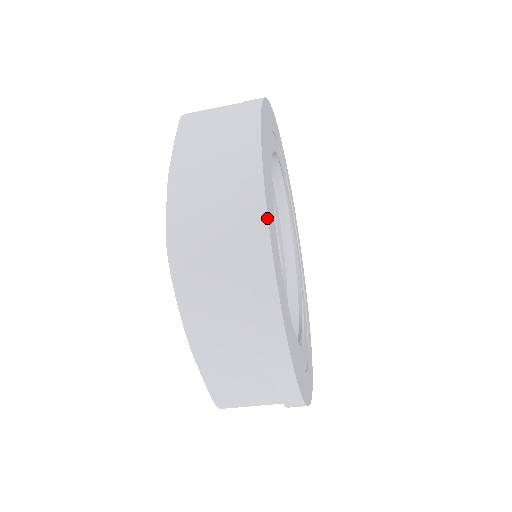
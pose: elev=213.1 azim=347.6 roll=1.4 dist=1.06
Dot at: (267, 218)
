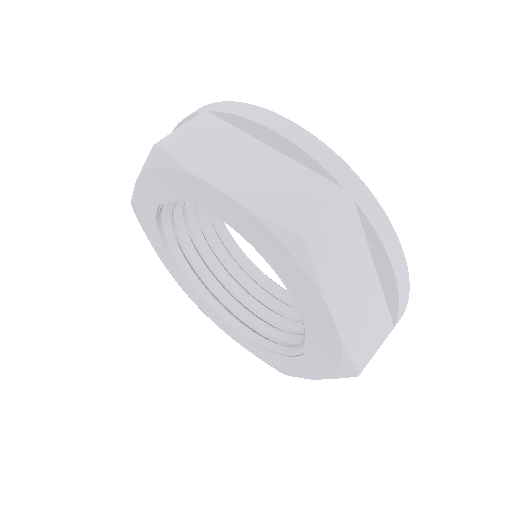
Dot at: occluded
